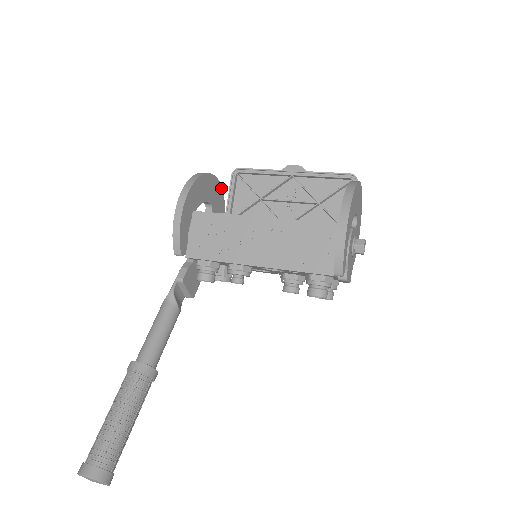
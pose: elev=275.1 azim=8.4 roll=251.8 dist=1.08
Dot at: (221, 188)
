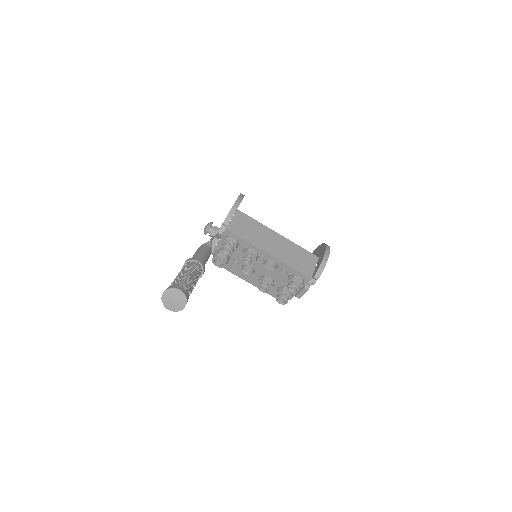
Dot at: occluded
